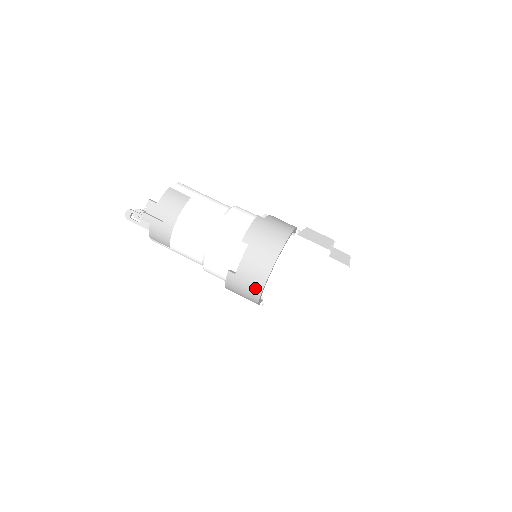
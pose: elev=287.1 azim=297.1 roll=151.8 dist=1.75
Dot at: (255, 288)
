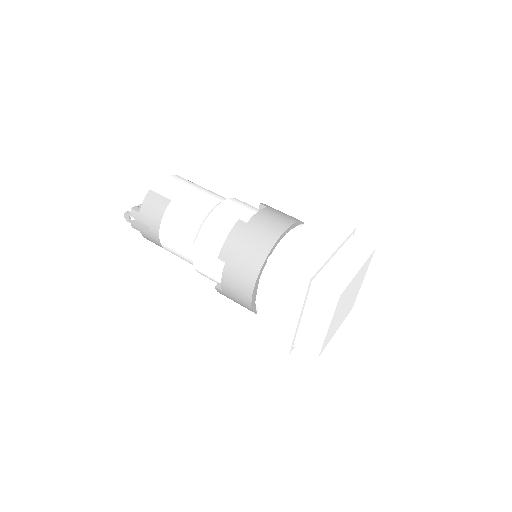
Dot at: (245, 305)
